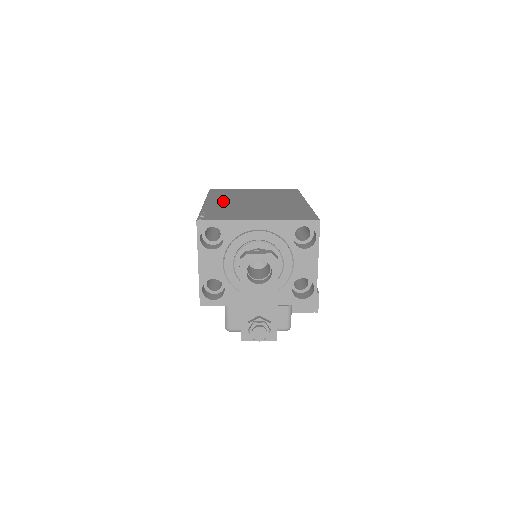
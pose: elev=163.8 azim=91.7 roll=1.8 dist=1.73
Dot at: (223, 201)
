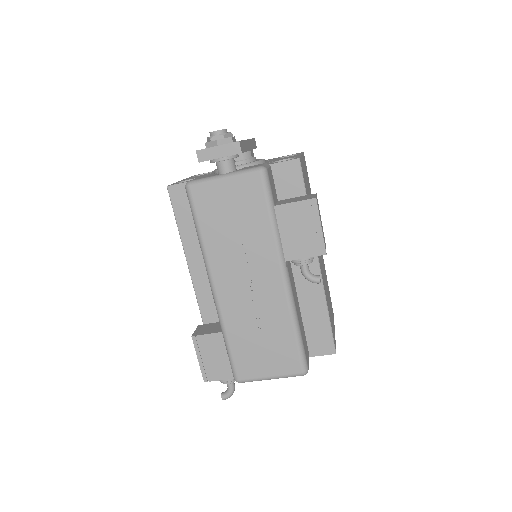
Dot at: occluded
